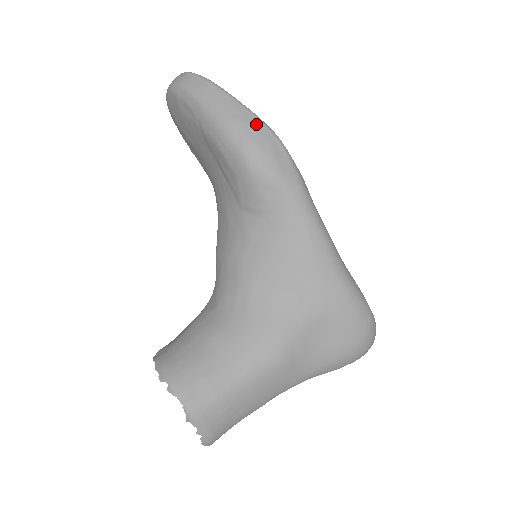
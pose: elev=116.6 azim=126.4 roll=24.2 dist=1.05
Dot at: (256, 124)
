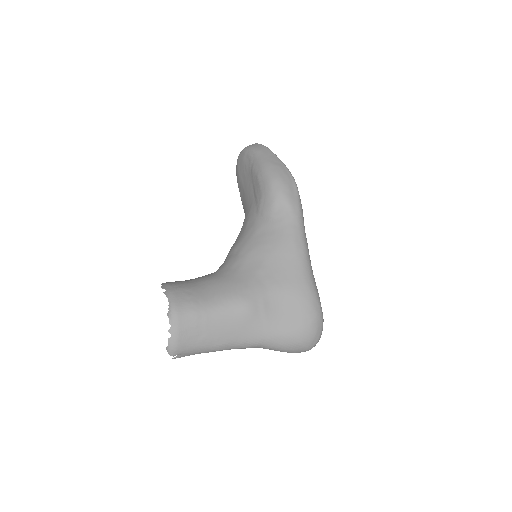
Dot at: (284, 169)
